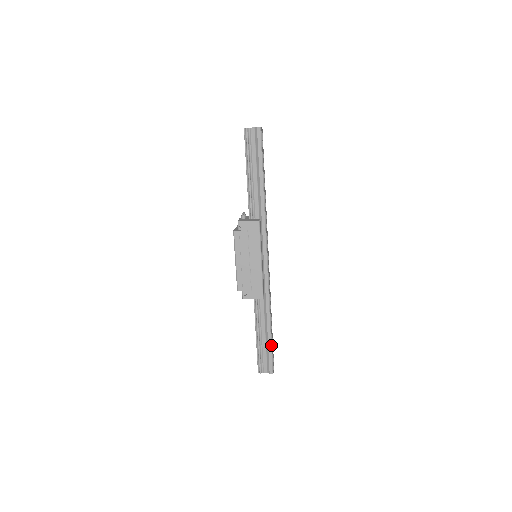
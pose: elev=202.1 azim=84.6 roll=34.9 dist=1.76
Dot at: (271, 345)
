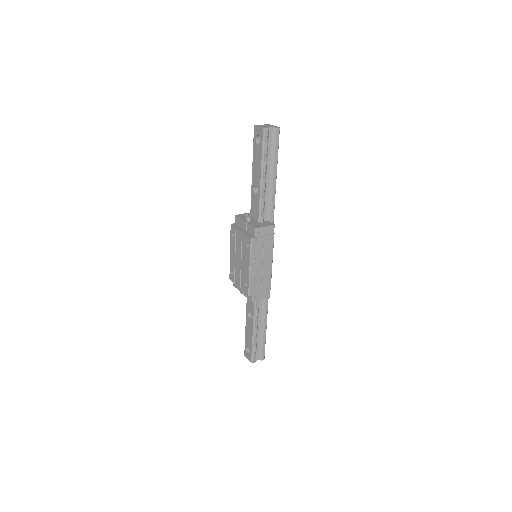
Dot at: occluded
